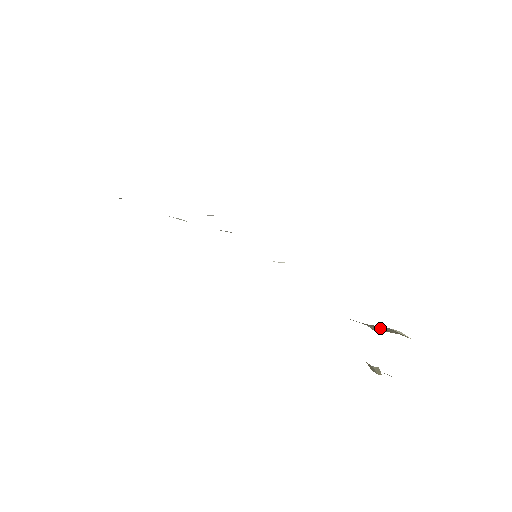
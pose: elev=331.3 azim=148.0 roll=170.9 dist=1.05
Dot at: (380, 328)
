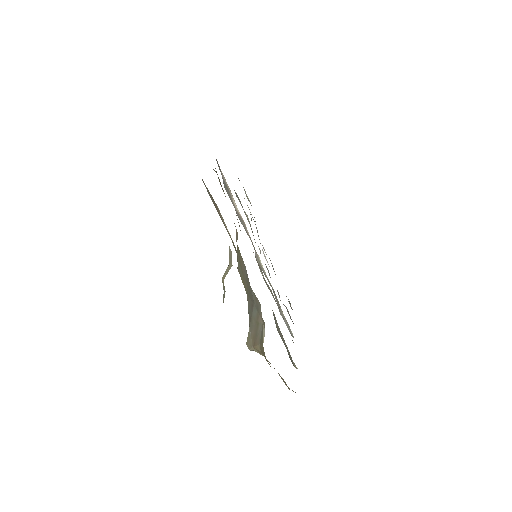
Dot at: (255, 331)
